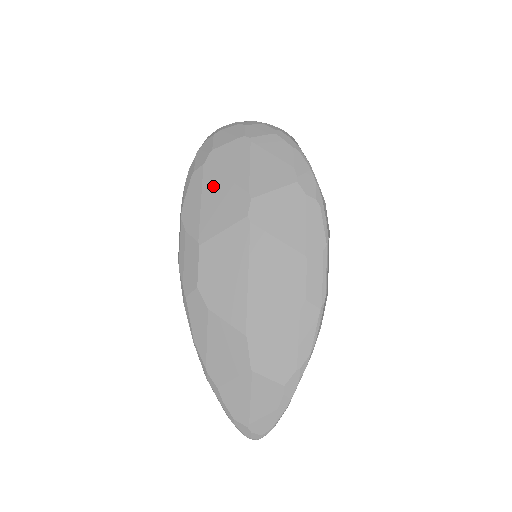
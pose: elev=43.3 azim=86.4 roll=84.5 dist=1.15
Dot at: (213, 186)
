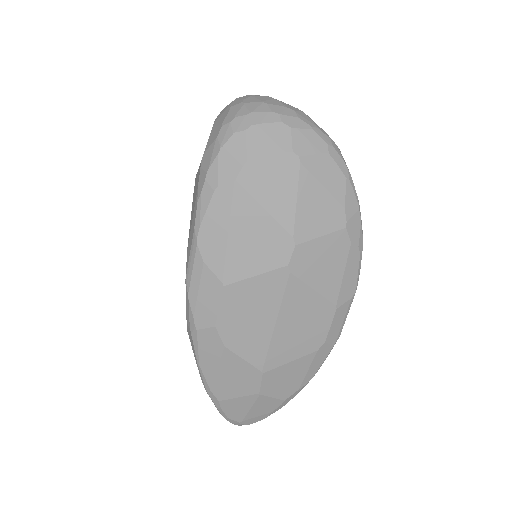
Dot at: (247, 216)
